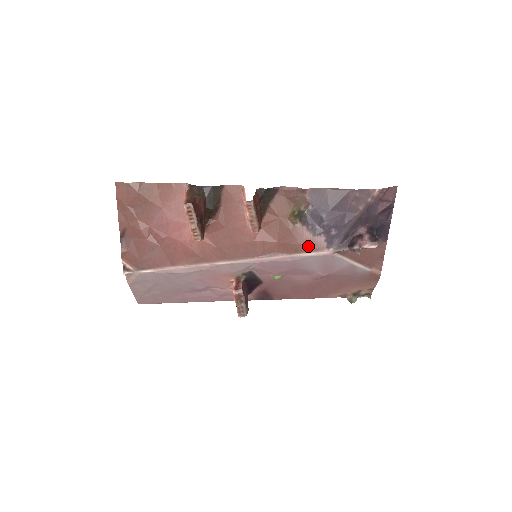
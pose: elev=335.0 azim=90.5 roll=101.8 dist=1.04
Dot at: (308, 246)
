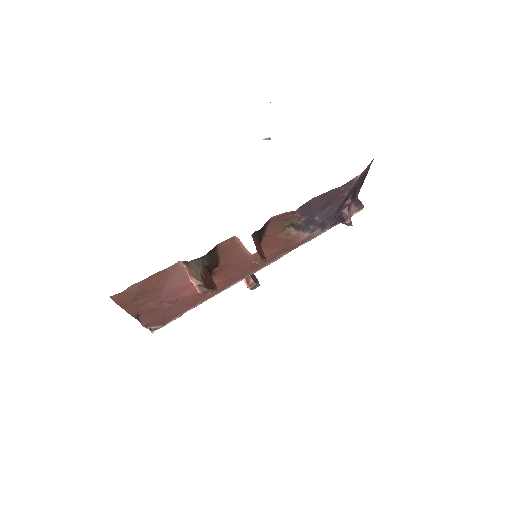
Dot at: (306, 240)
